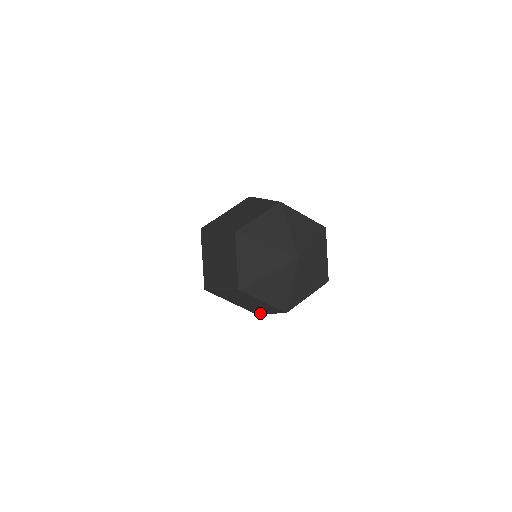
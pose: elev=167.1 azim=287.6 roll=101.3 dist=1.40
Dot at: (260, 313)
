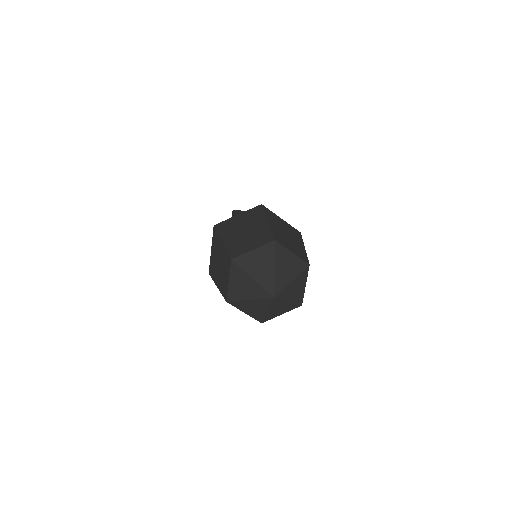
Dot at: occluded
